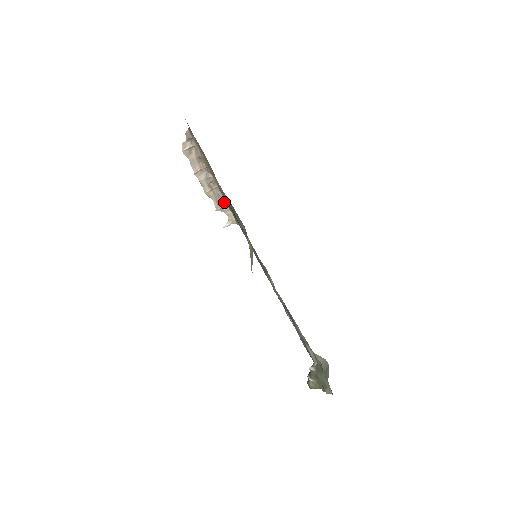
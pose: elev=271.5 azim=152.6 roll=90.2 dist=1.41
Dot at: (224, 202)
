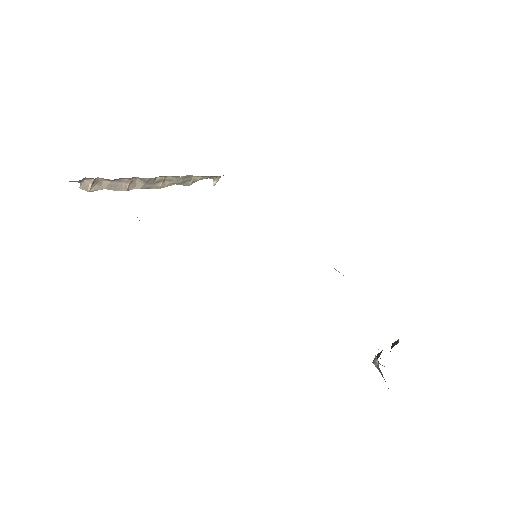
Dot at: (190, 175)
